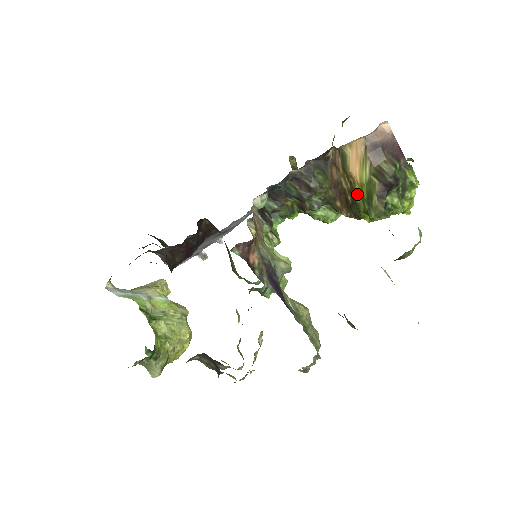
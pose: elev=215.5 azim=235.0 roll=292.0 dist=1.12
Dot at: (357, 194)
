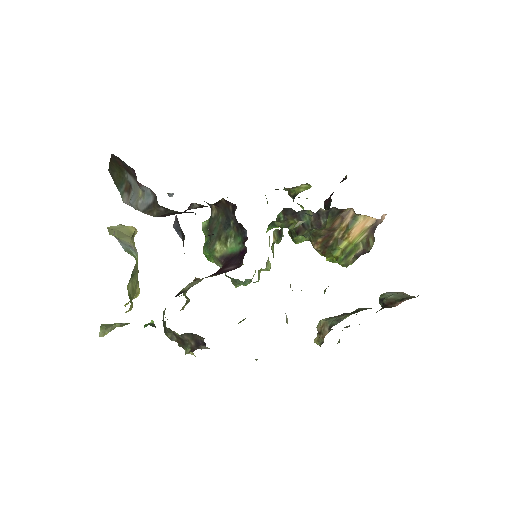
Dot at: (342, 246)
